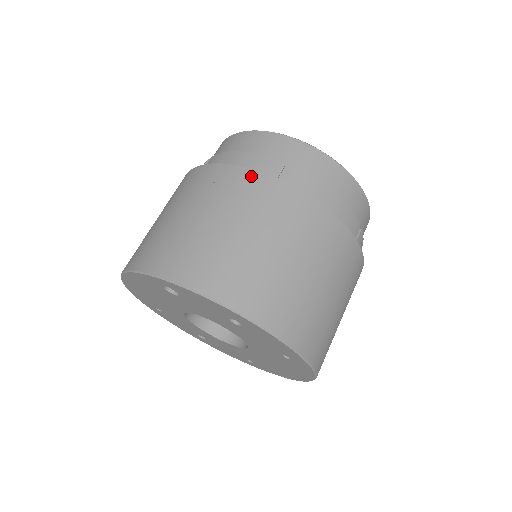
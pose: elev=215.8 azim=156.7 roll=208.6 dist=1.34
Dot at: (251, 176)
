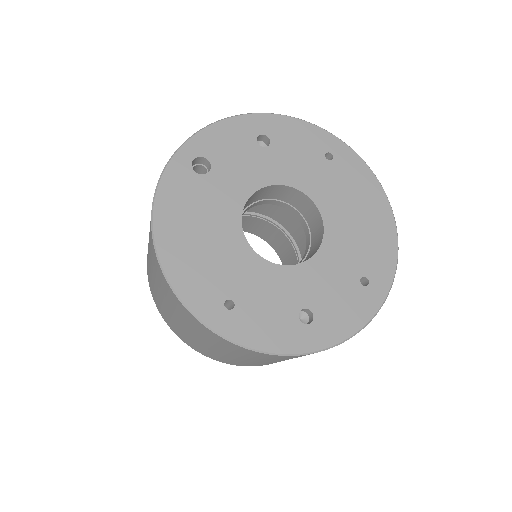
Dot at: occluded
